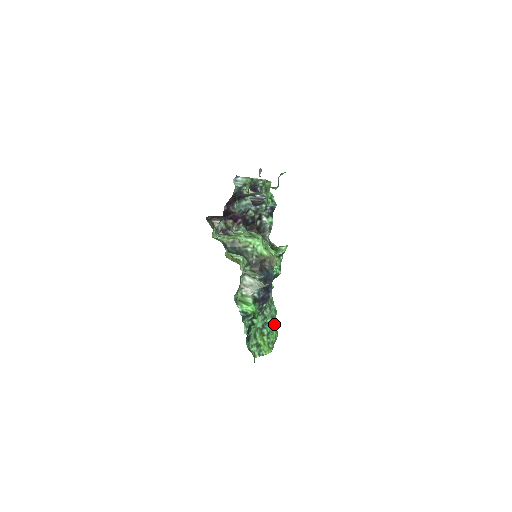
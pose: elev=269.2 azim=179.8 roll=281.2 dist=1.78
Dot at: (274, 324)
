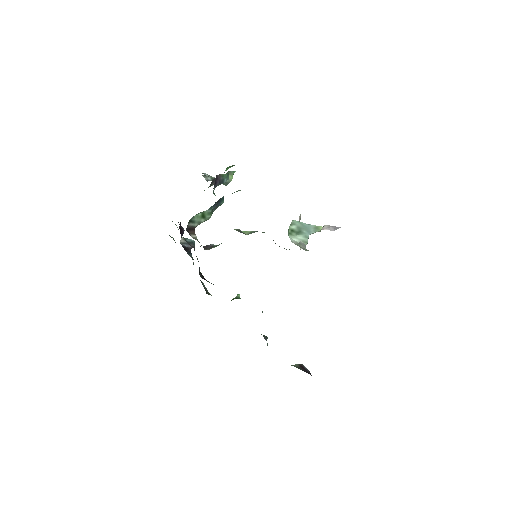
Dot at: occluded
